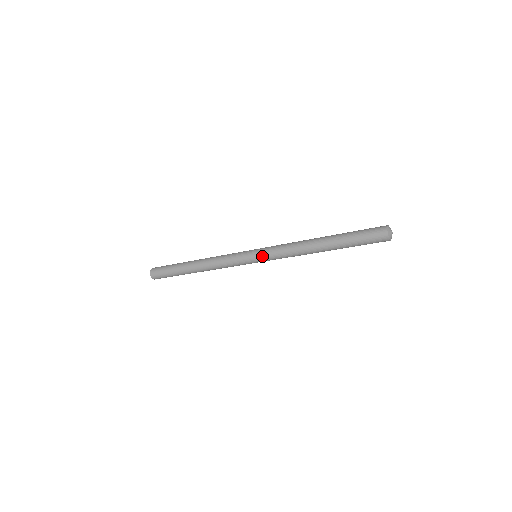
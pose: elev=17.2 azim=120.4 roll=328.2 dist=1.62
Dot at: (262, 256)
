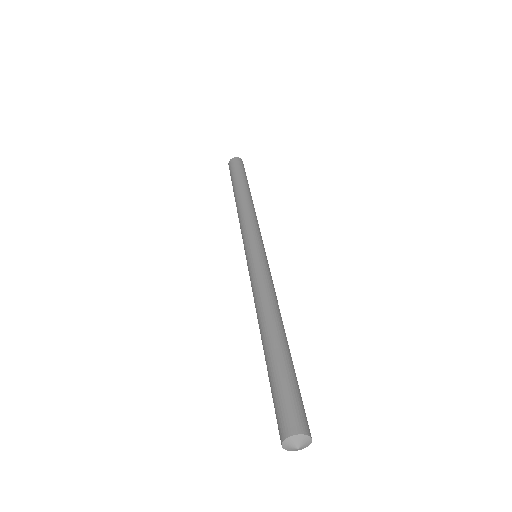
Dot at: occluded
